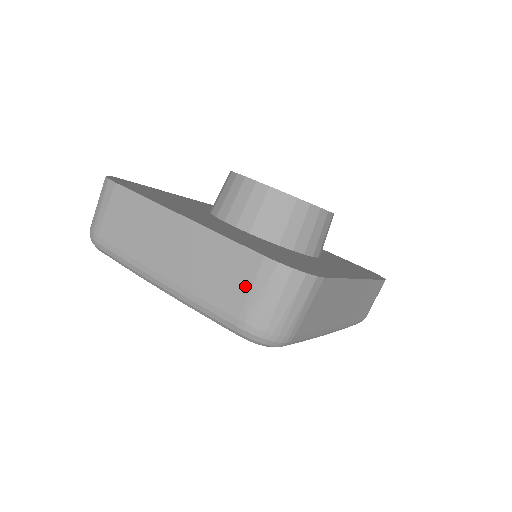
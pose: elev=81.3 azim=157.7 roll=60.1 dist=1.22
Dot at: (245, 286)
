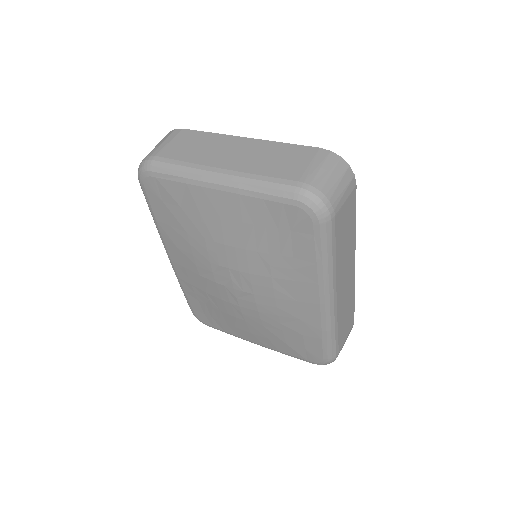
Dot at: (304, 163)
